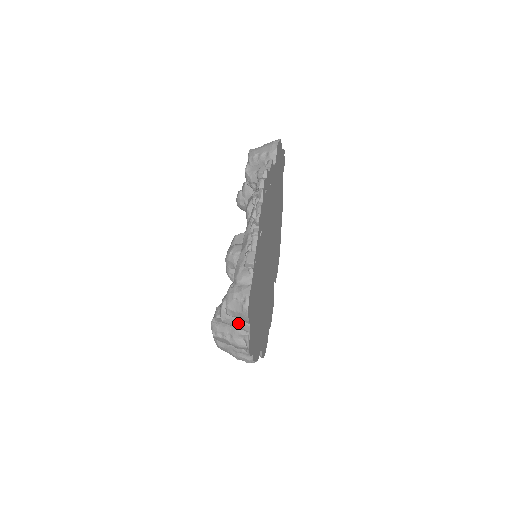
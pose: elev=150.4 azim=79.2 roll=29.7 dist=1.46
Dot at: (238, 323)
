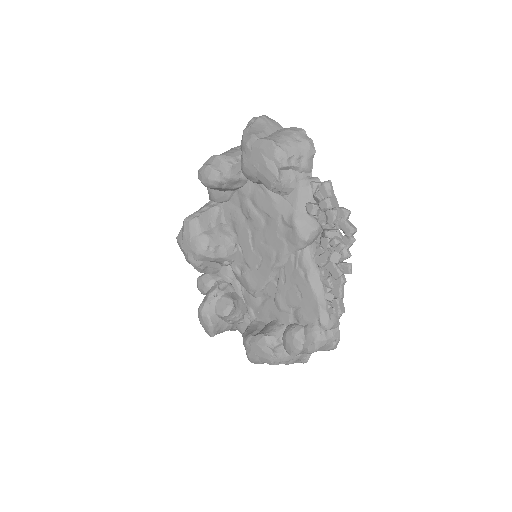
Dot at: occluded
